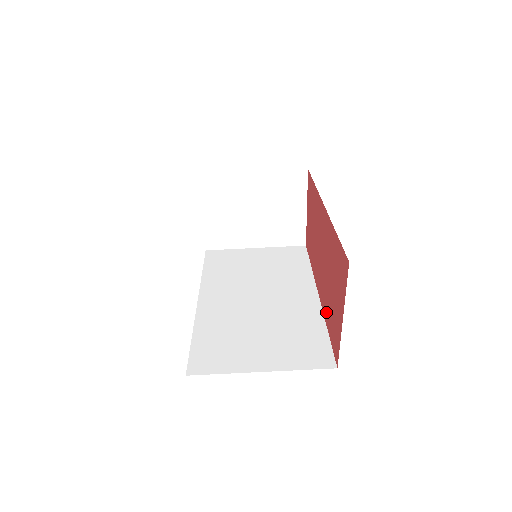
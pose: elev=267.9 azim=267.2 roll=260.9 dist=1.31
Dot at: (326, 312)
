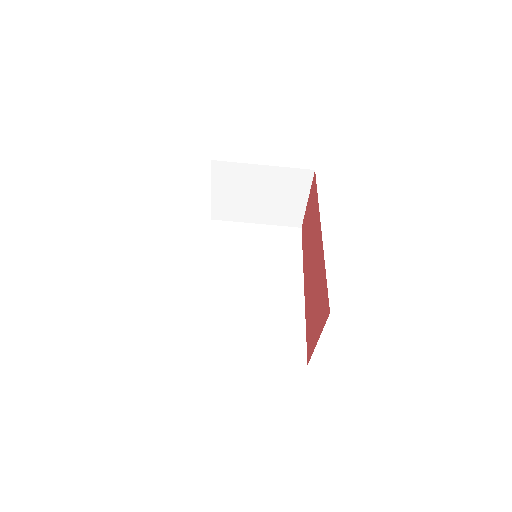
Dot at: (307, 312)
